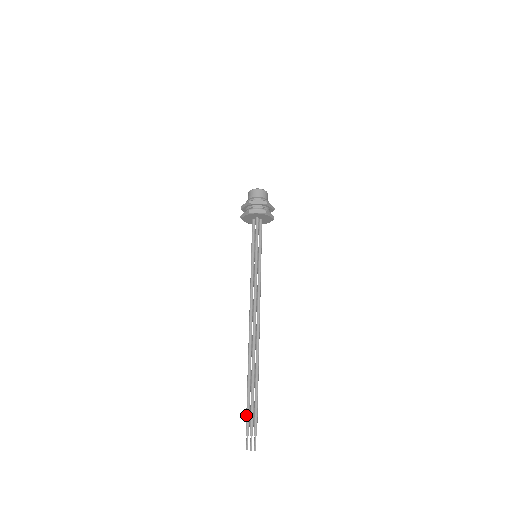
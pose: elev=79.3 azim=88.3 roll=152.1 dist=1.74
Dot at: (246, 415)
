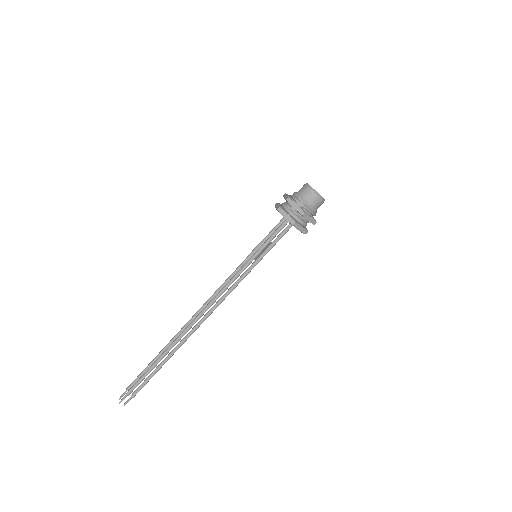
Dot at: (138, 376)
